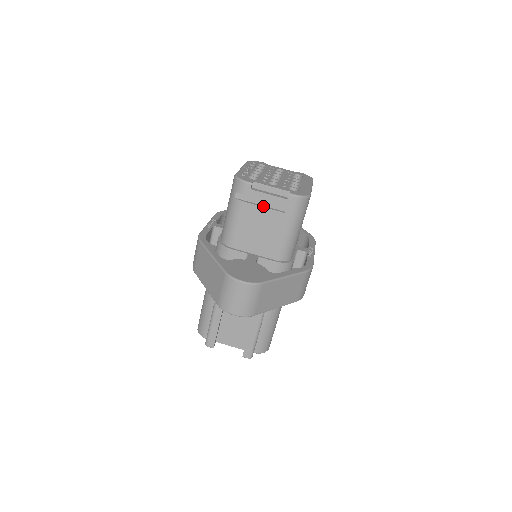
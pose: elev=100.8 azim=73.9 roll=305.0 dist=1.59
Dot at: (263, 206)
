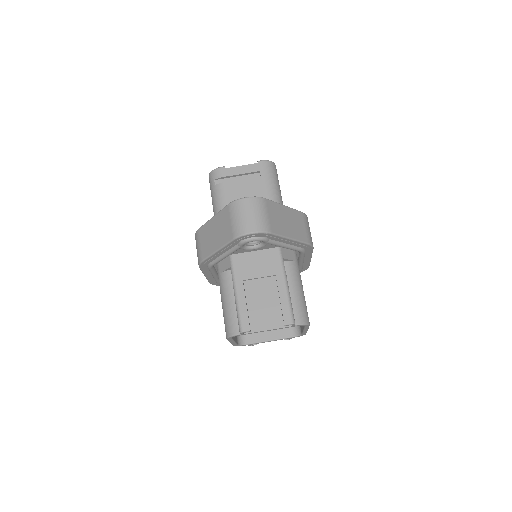
Dot at: (241, 180)
